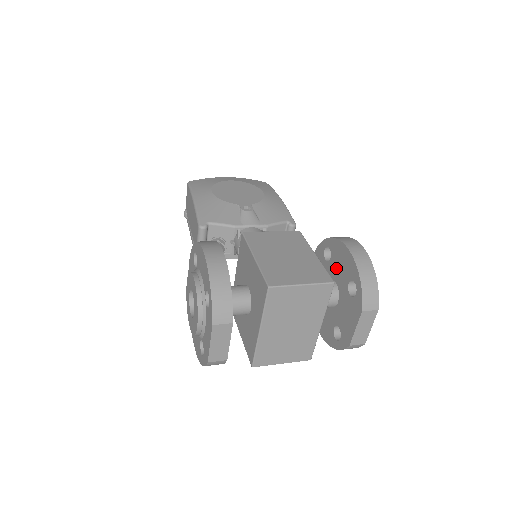
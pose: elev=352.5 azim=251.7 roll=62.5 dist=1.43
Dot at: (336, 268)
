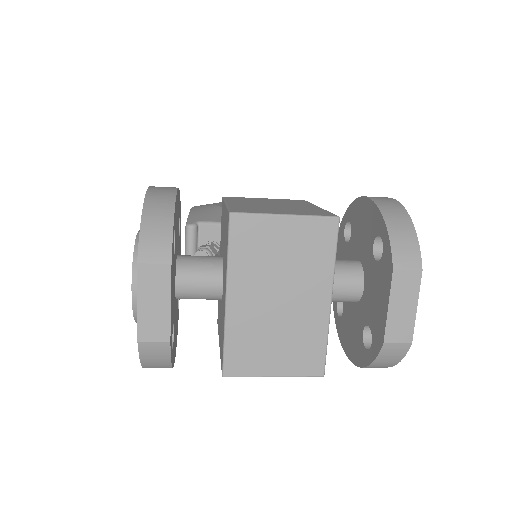
Dot at: (357, 239)
